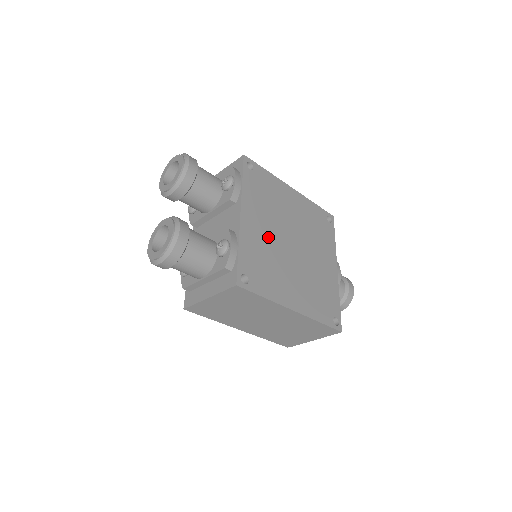
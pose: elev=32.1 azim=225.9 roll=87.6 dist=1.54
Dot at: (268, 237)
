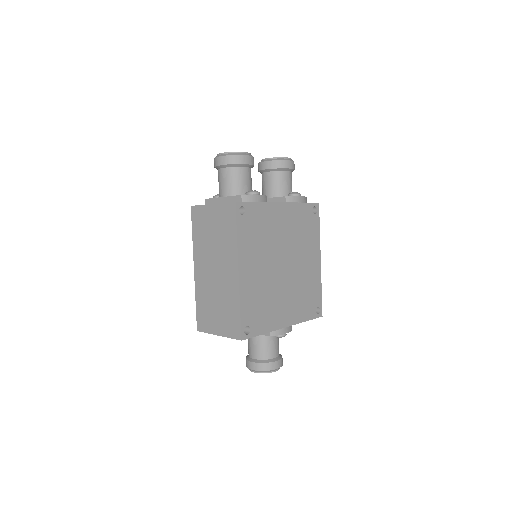
Dot at: (278, 234)
